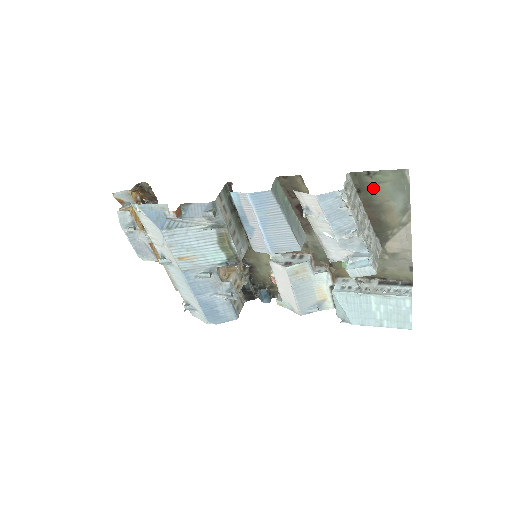
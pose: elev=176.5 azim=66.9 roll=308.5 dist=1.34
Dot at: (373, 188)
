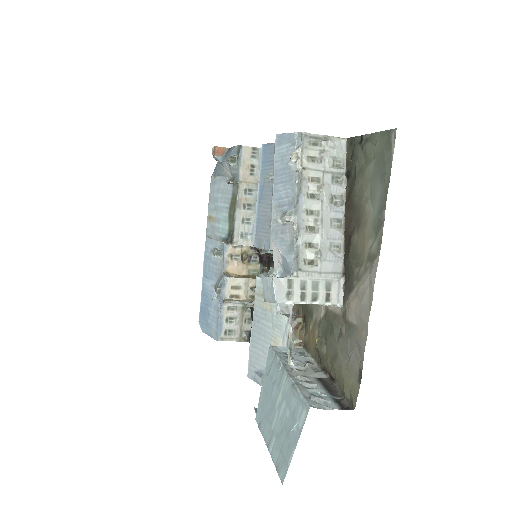
Dot at: (359, 170)
